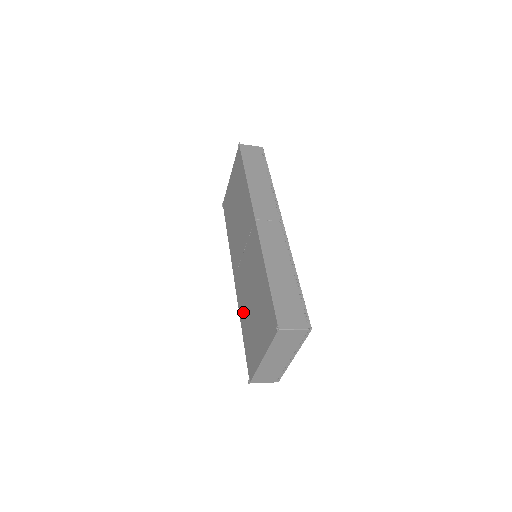
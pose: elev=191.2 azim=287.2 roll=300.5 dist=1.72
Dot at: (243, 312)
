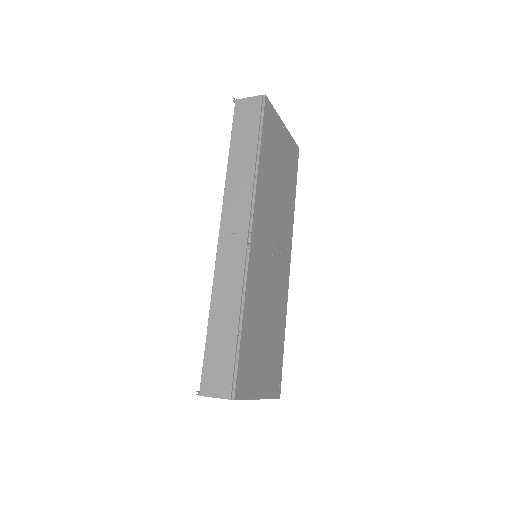
Dot at: occluded
